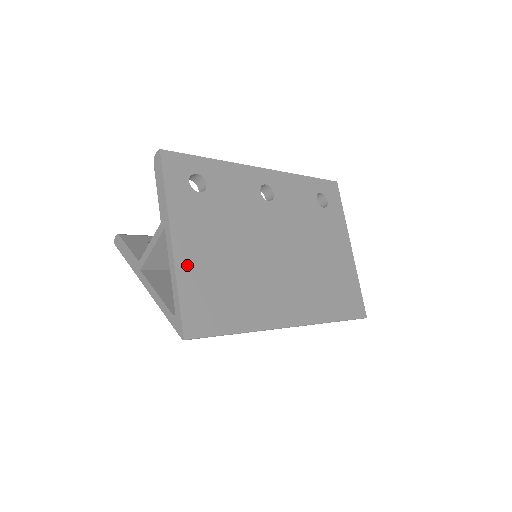
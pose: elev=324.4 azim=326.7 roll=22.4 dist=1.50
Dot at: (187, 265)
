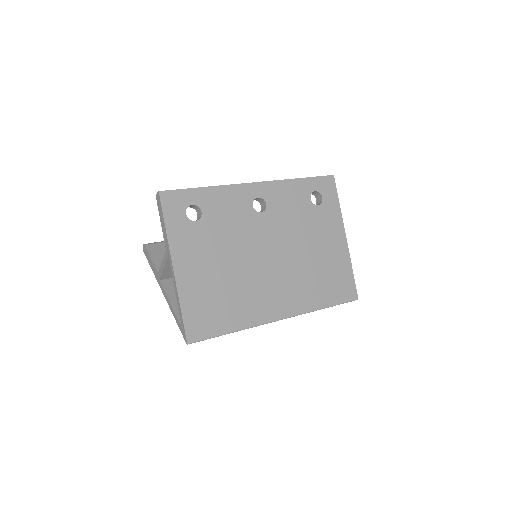
Dot at: (187, 286)
